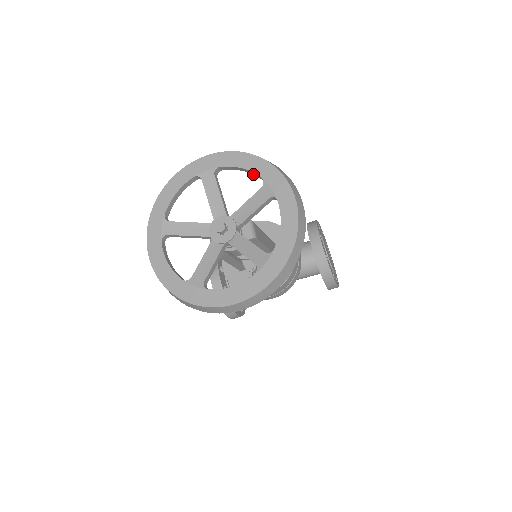
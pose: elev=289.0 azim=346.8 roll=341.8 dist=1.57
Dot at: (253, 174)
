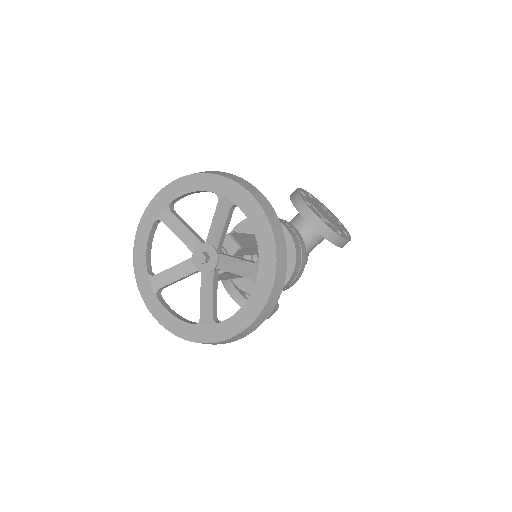
Dot at: occluded
